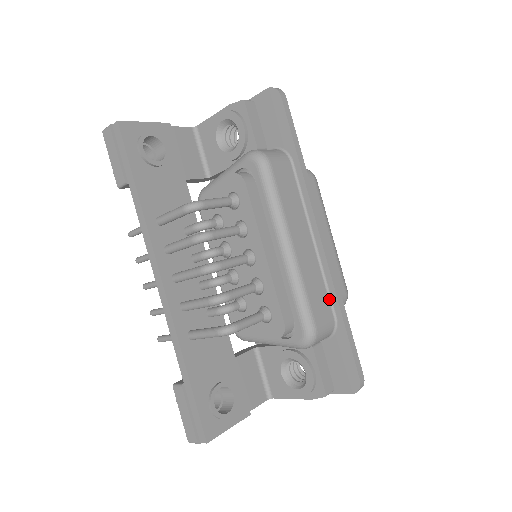
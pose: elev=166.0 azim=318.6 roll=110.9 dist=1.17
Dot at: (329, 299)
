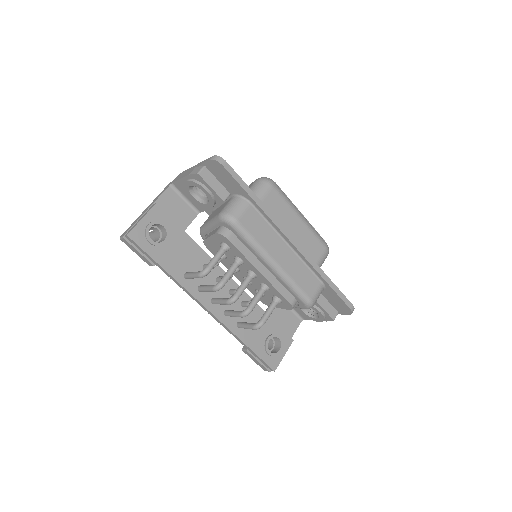
Dot at: (313, 274)
